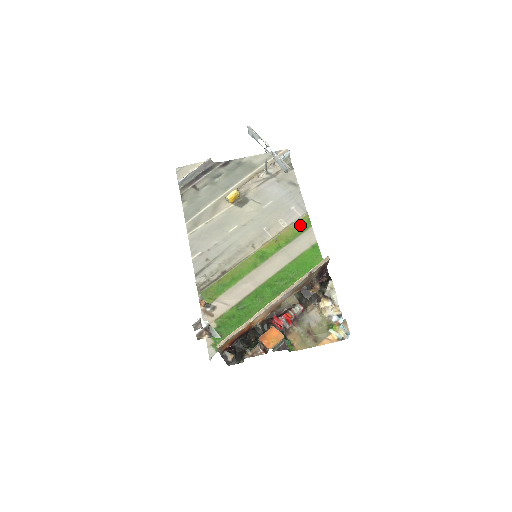
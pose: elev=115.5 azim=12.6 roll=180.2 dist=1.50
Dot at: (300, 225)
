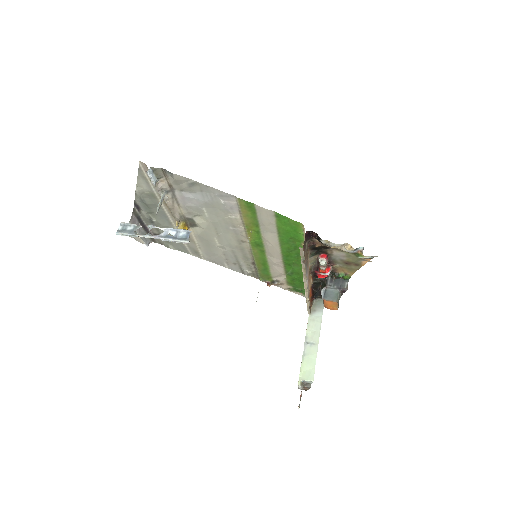
Dot at: (246, 210)
